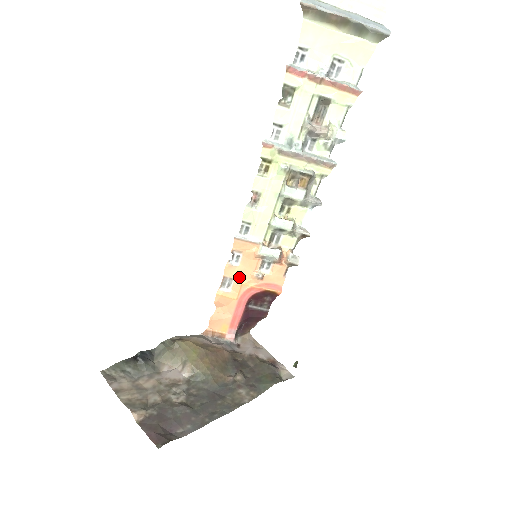
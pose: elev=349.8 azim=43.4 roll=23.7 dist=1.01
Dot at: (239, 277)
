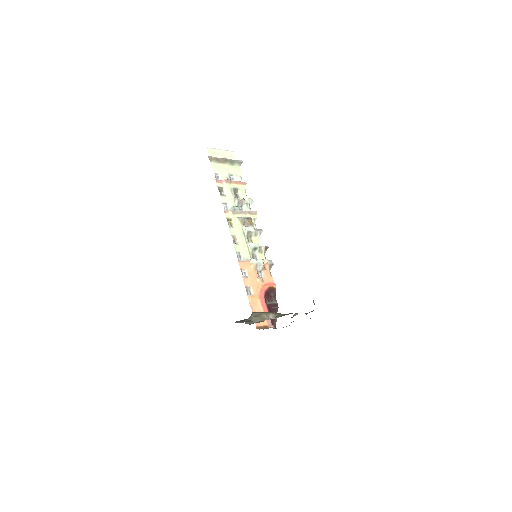
Dot at: (252, 284)
